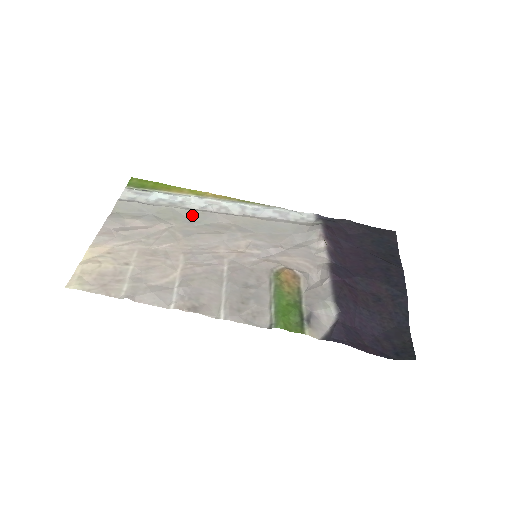
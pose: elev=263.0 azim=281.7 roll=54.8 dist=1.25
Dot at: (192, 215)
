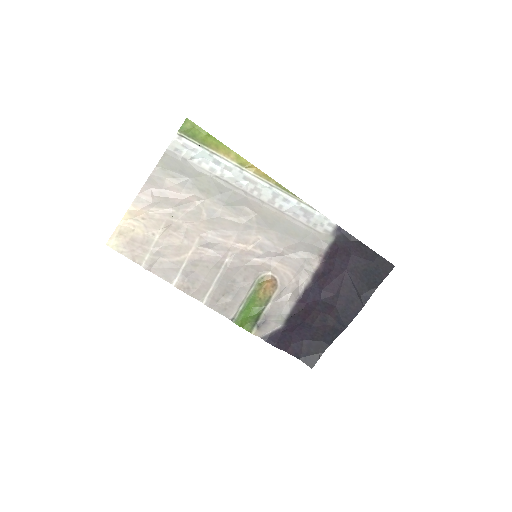
Dot at: (225, 192)
